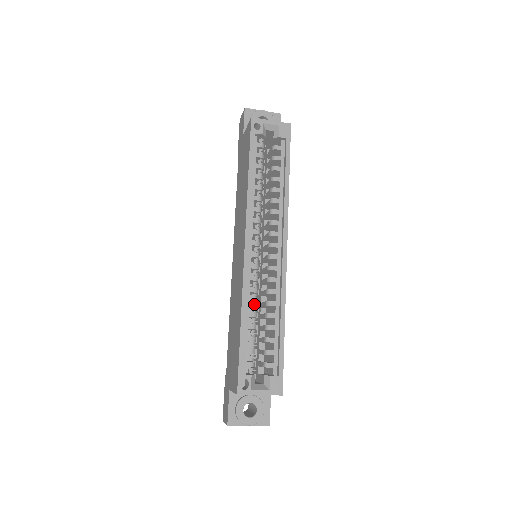
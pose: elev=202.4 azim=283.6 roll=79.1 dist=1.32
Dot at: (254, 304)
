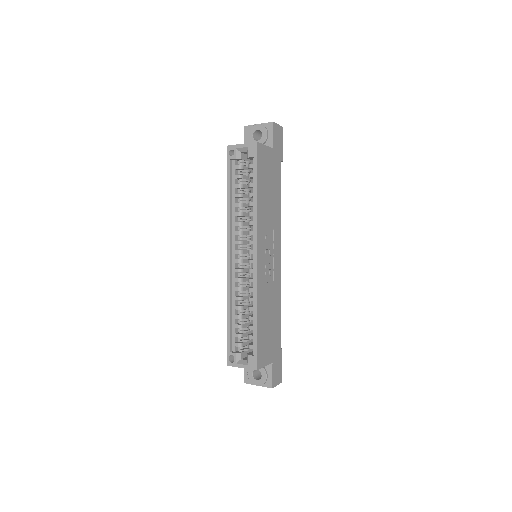
Dot at: occluded
